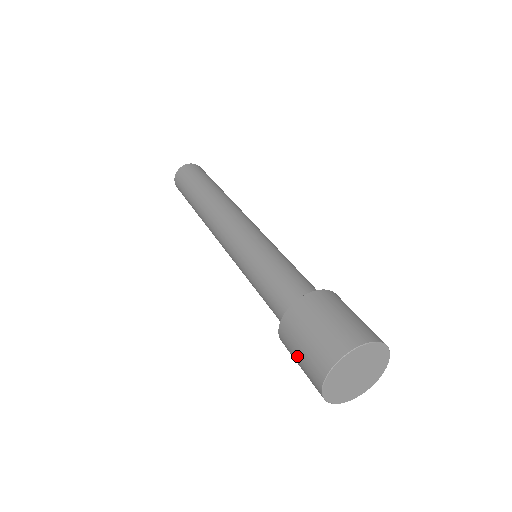
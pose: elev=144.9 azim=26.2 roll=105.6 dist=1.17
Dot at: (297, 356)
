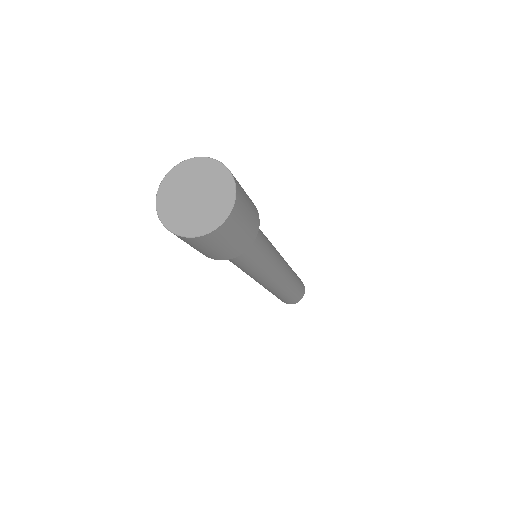
Dot at: occluded
